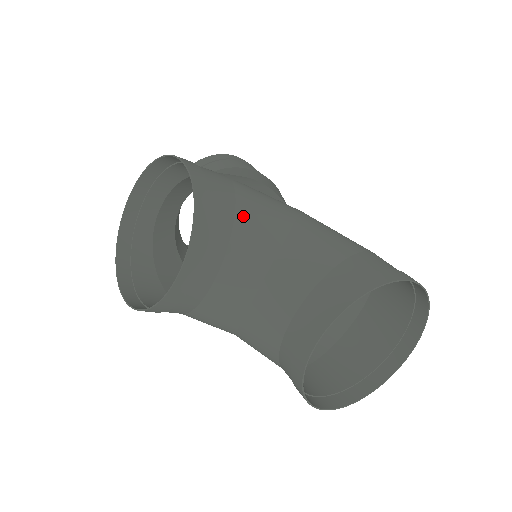
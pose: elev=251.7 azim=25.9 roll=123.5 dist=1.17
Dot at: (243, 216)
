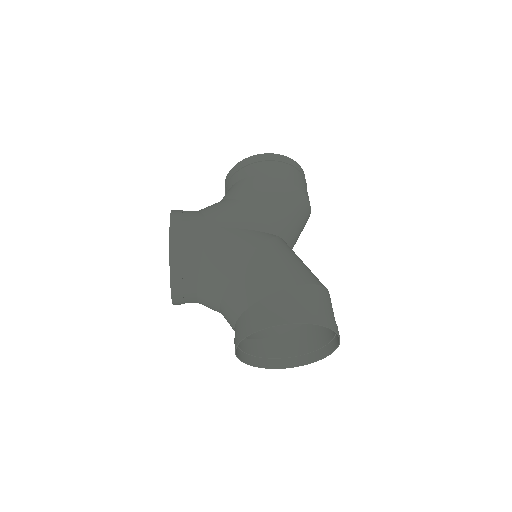
Dot at: (206, 263)
